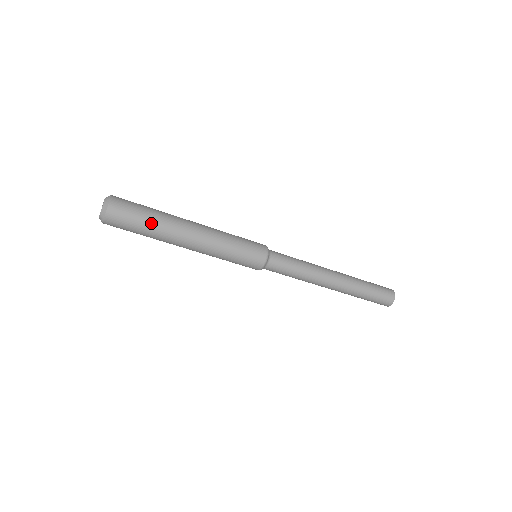
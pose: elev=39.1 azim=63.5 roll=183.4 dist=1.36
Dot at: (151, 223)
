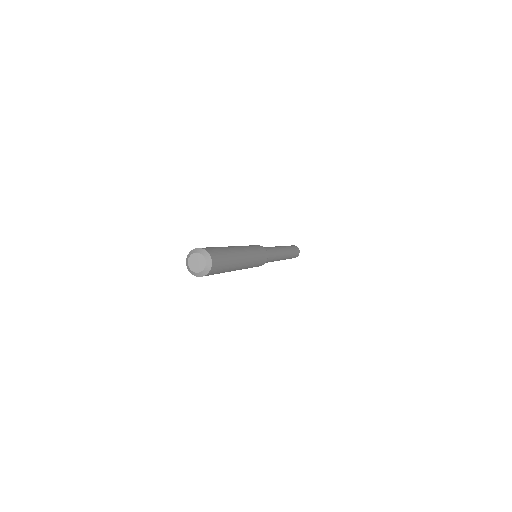
Dot at: (227, 269)
